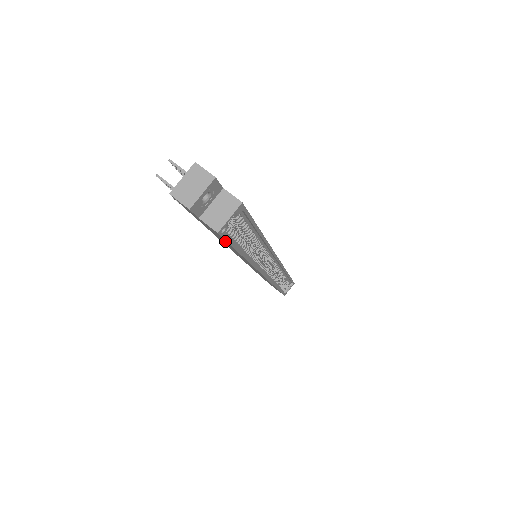
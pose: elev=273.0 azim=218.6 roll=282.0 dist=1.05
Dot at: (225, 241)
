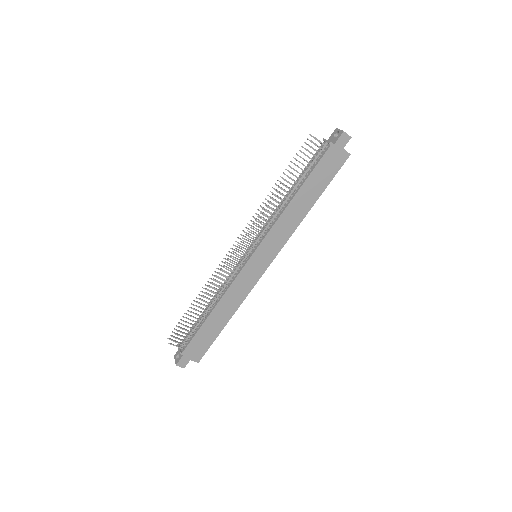
Dot at: (331, 176)
